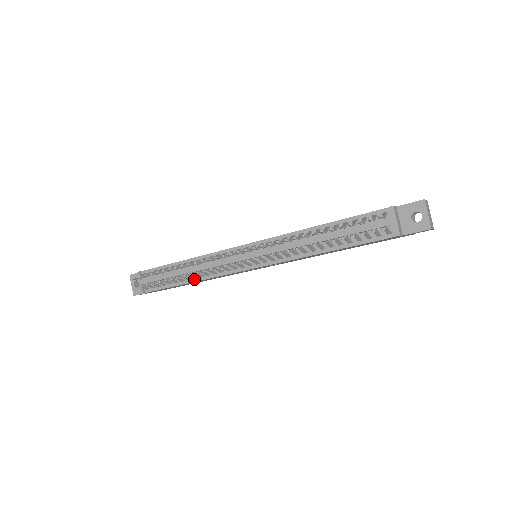
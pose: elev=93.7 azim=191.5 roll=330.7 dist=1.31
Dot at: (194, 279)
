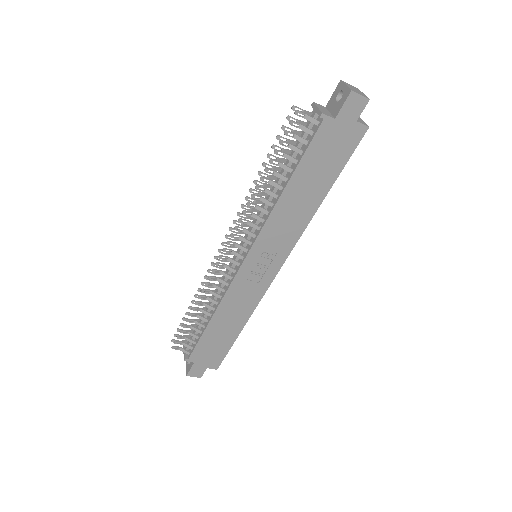
Dot at: (213, 311)
